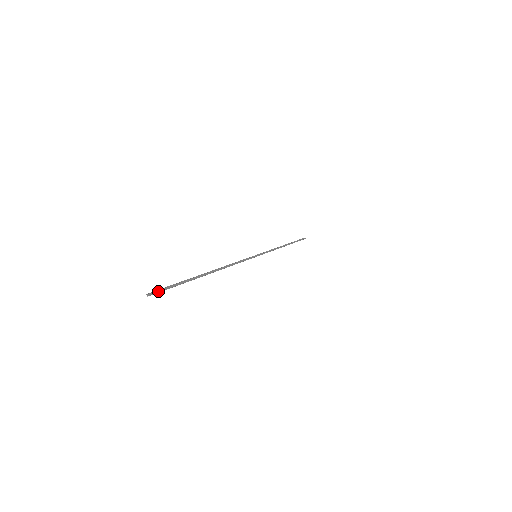
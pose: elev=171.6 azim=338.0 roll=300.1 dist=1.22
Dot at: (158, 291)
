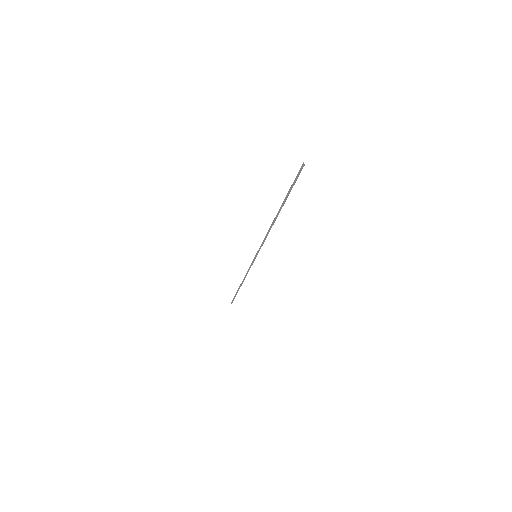
Dot at: (299, 172)
